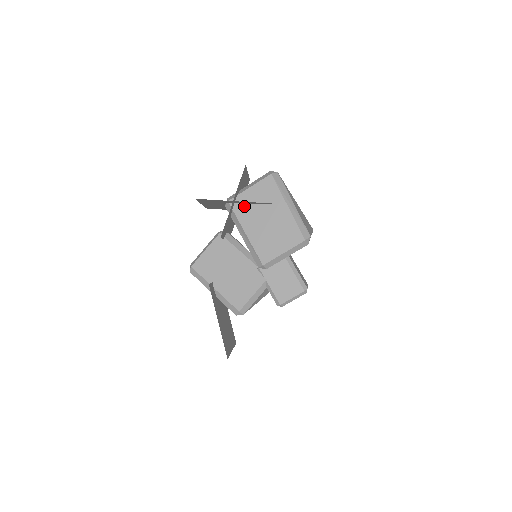
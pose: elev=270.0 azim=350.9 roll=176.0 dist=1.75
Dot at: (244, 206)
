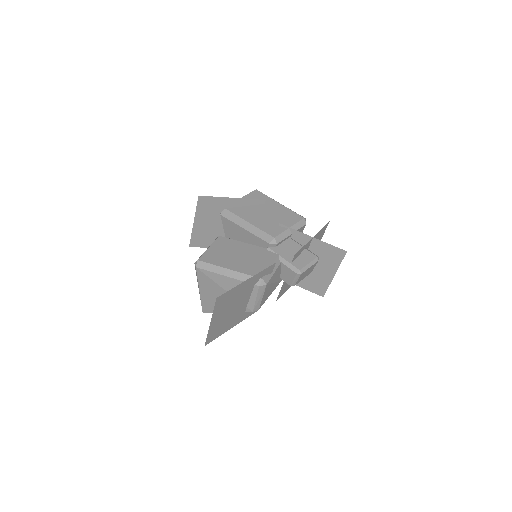
Dot at: (240, 208)
